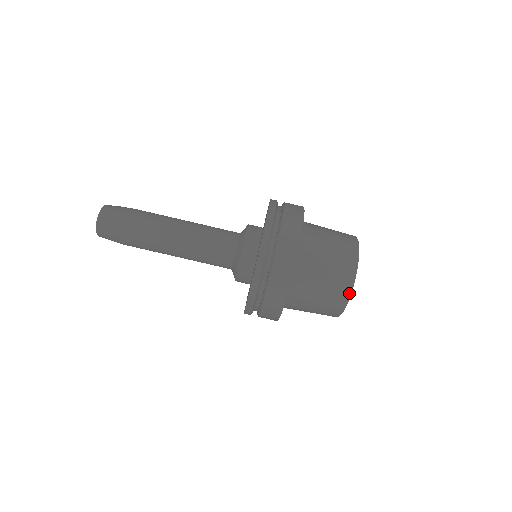
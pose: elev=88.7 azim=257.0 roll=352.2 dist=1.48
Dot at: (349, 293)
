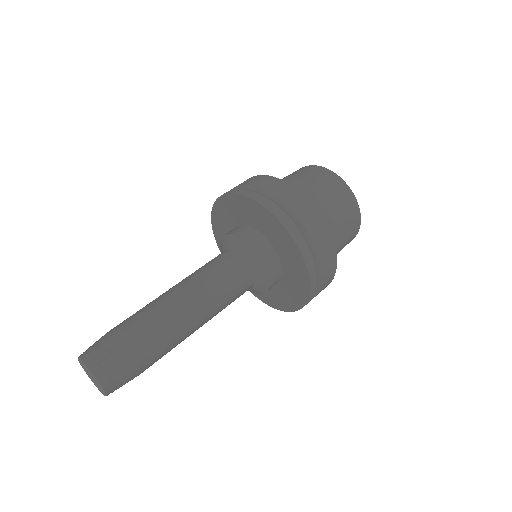
Dot at: (359, 209)
